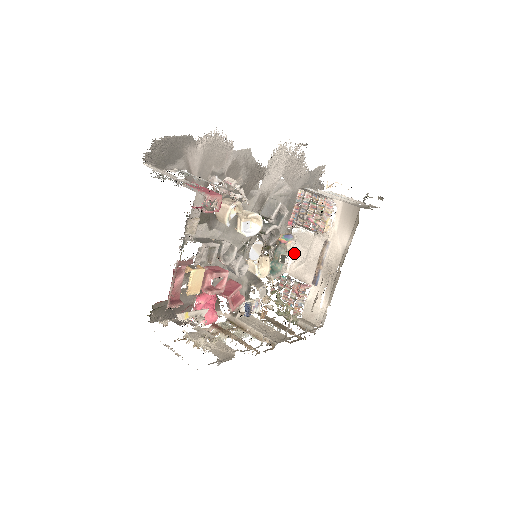
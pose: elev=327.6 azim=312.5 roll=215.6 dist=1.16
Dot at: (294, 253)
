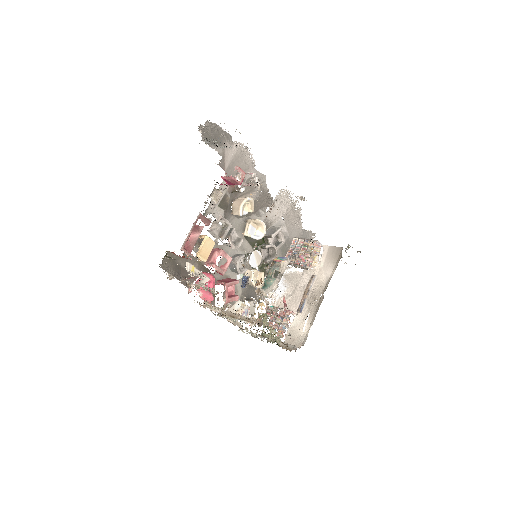
Dot at: (283, 290)
